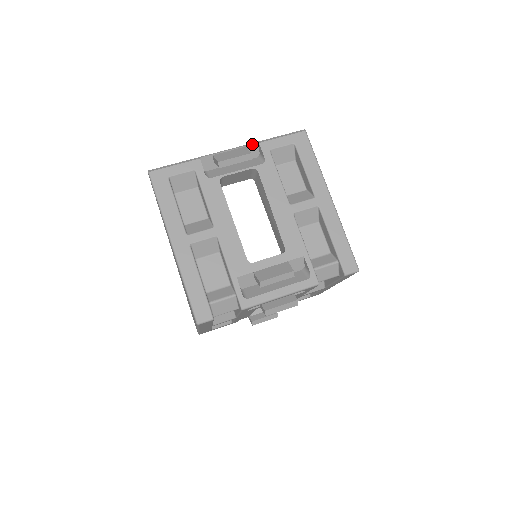
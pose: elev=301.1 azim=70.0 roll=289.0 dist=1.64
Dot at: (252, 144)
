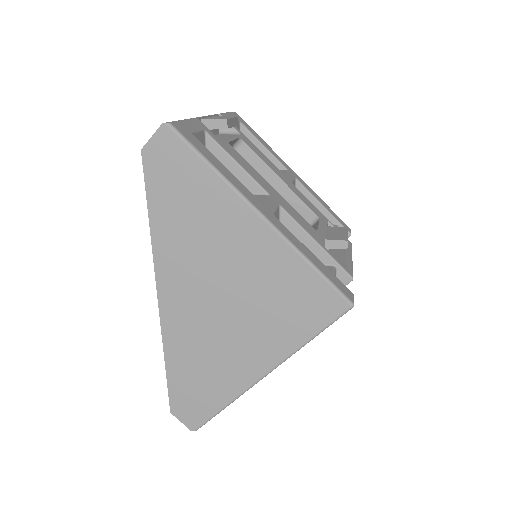
Dot at: (216, 115)
